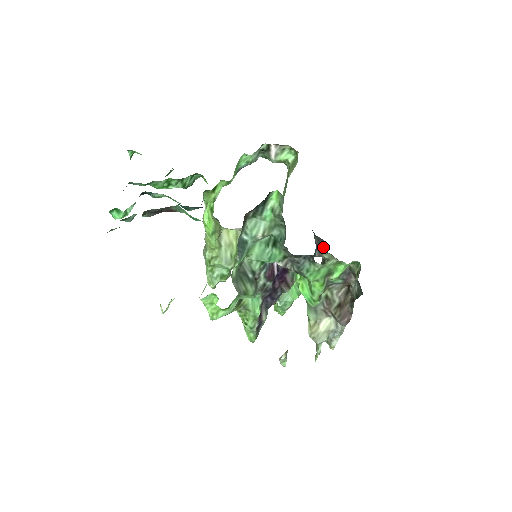
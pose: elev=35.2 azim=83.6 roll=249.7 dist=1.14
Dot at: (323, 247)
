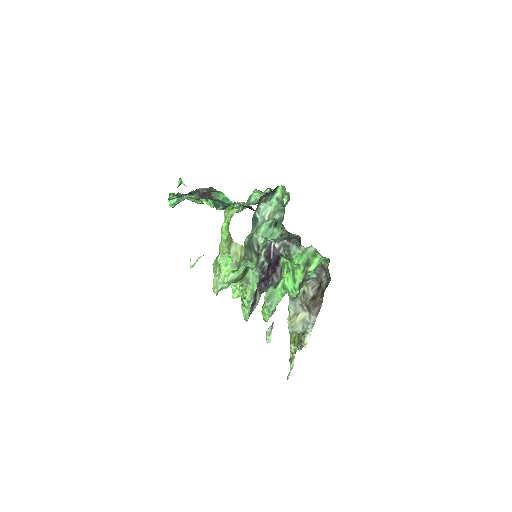
Dot at: occluded
